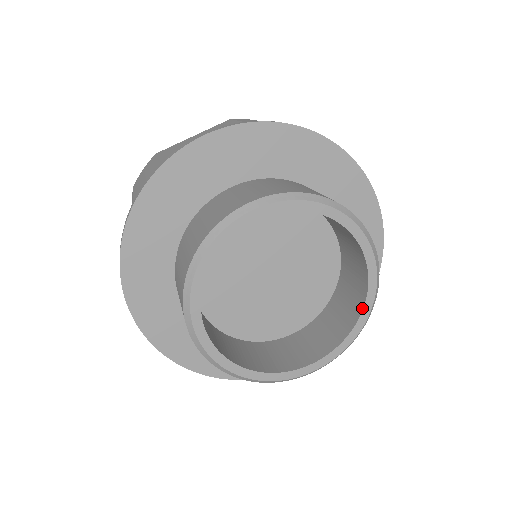
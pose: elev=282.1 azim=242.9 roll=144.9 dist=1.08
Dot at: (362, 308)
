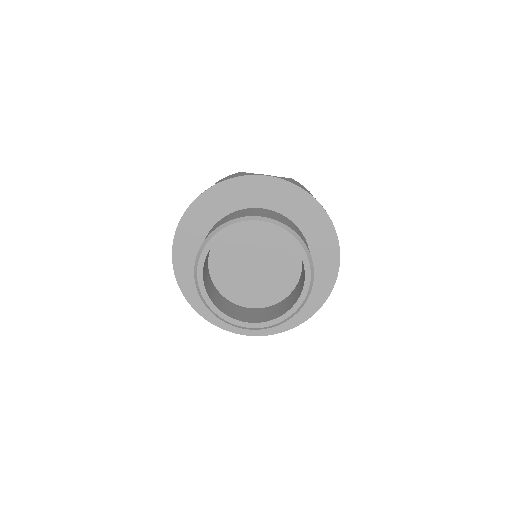
Dot at: occluded
